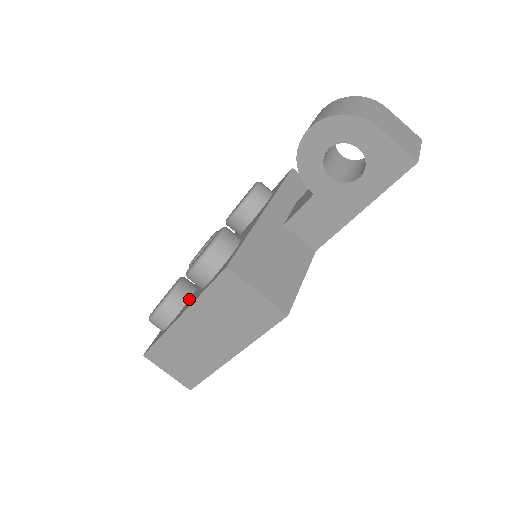
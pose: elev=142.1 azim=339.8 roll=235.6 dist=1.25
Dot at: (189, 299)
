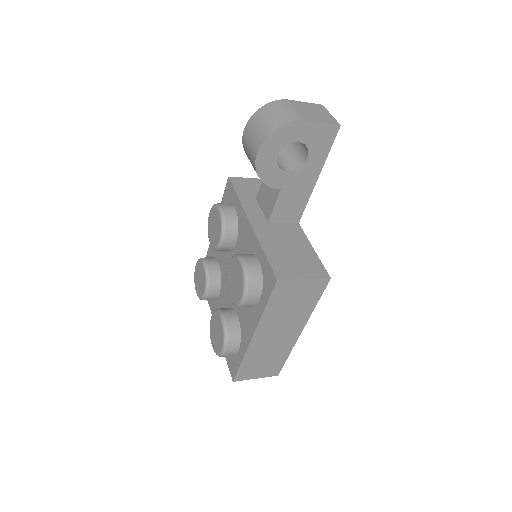
Dot at: (239, 320)
